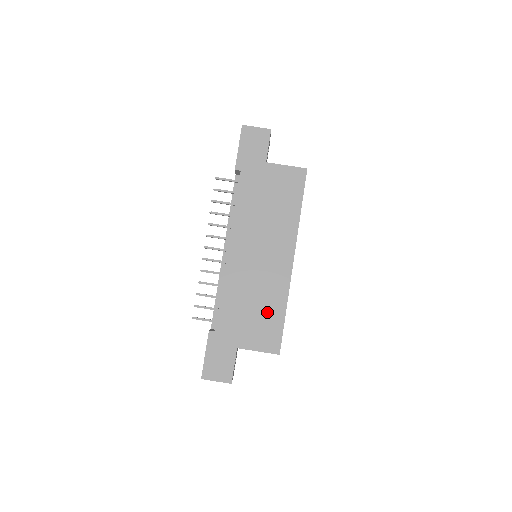
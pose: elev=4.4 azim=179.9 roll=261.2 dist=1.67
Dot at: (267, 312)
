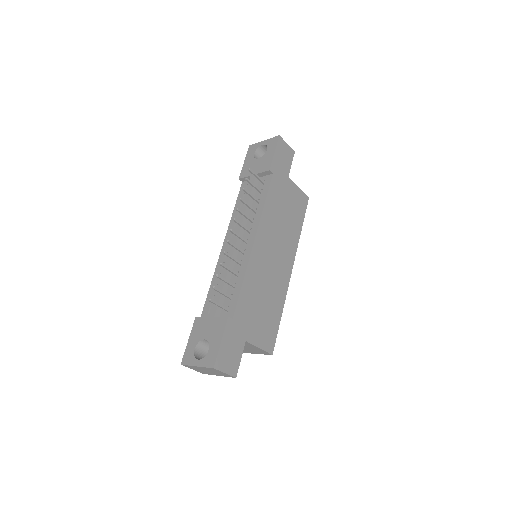
Dot at: (271, 311)
